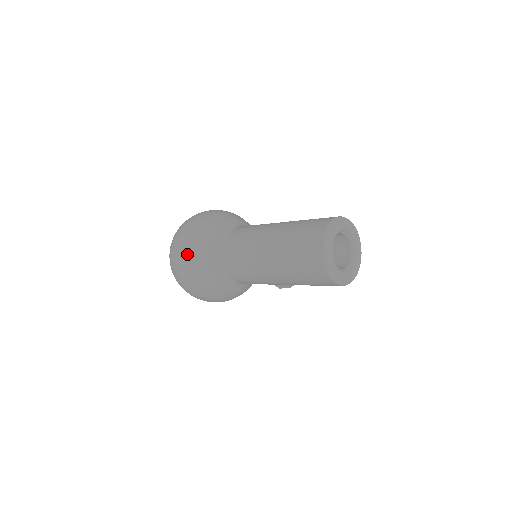
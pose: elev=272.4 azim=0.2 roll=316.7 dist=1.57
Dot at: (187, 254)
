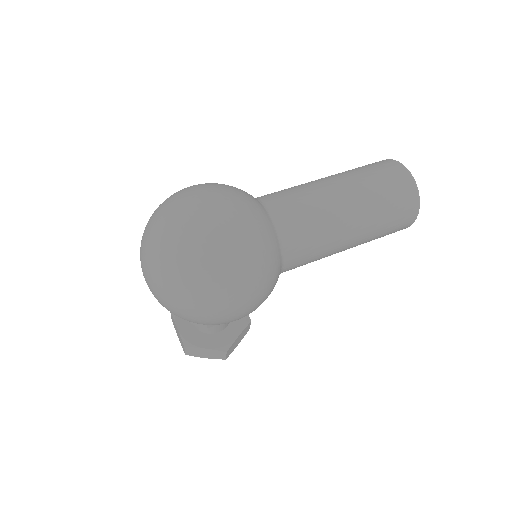
Dot at: (231, 207)
